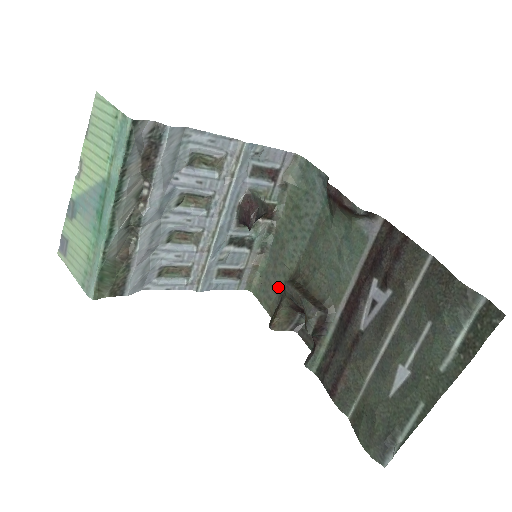
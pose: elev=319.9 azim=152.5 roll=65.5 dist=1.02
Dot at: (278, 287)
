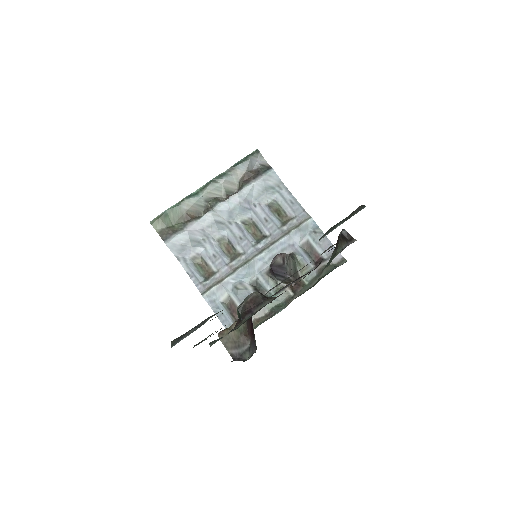
Dot at: occluded
